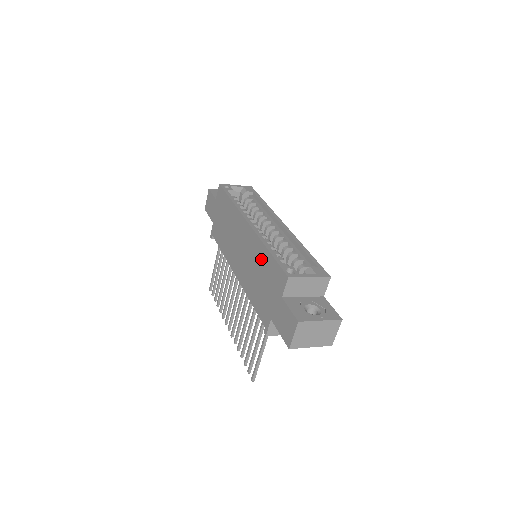
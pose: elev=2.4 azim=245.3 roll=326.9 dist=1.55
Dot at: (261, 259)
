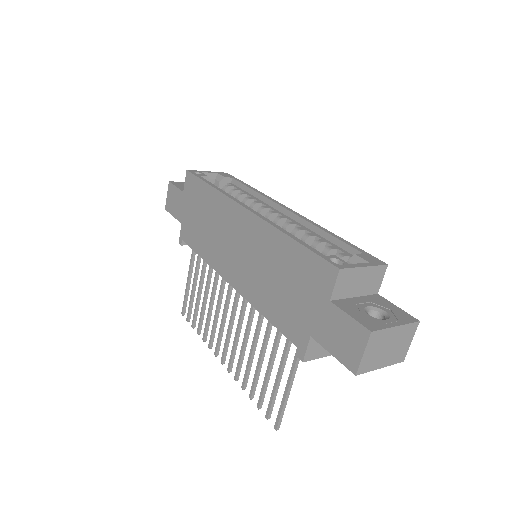
Dot at: (279, 253)
